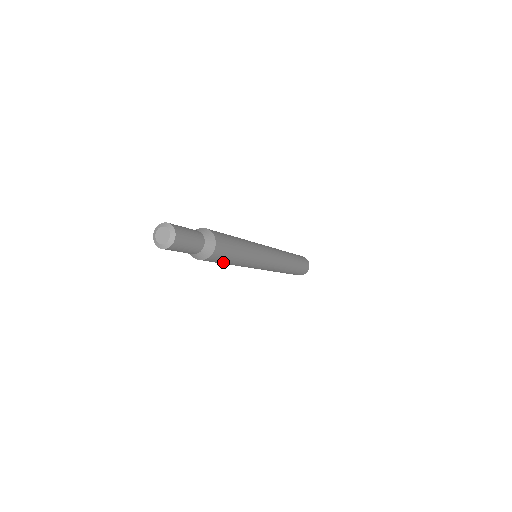
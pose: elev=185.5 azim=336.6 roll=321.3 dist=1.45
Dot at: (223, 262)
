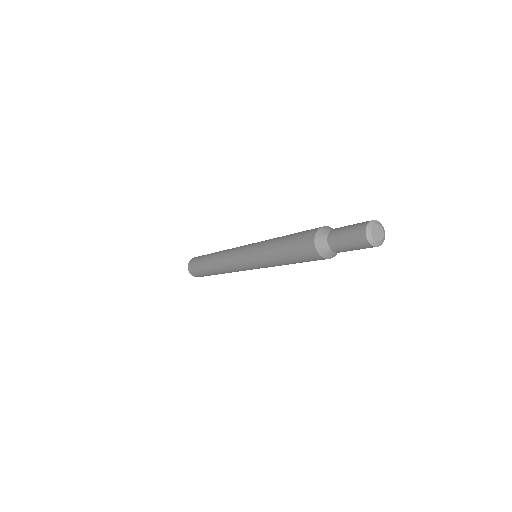
Dot at: occluded
